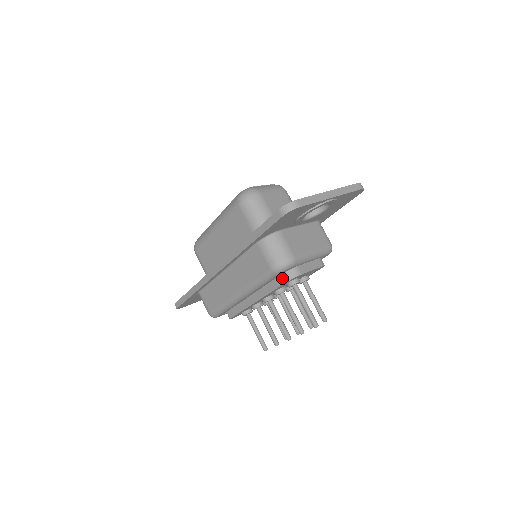
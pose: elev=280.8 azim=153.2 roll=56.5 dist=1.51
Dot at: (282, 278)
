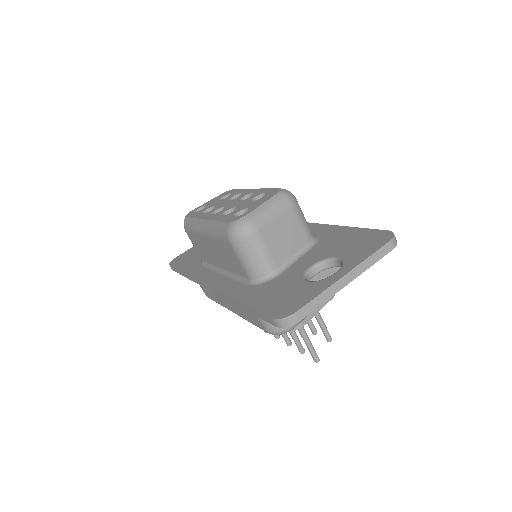
Dot at: occluded
